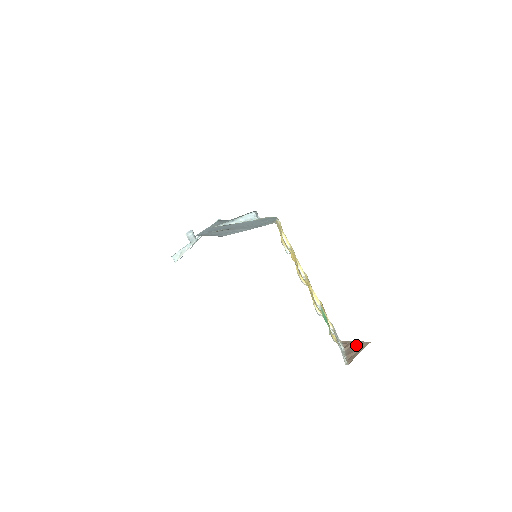
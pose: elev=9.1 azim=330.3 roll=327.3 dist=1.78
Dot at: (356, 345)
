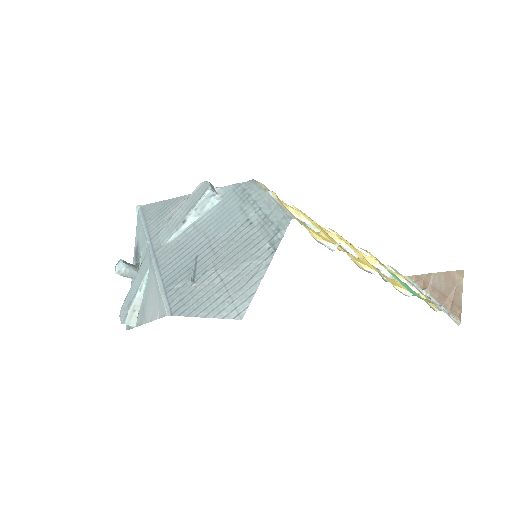
Dot at: (442, 281)
